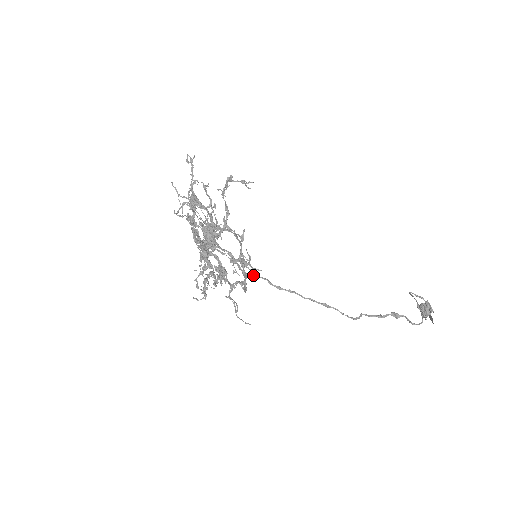
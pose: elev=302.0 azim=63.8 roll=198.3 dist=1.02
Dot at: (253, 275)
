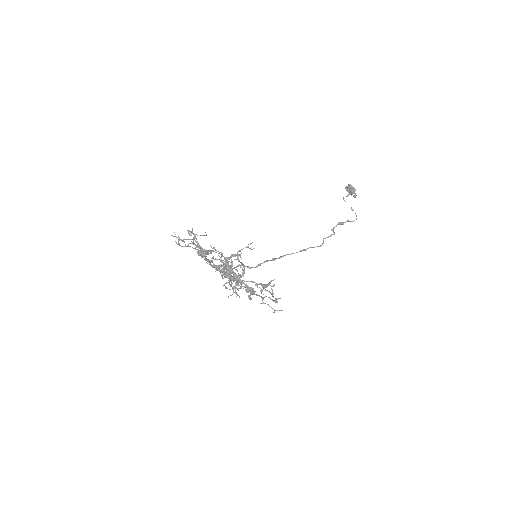
Dot at: occluded
